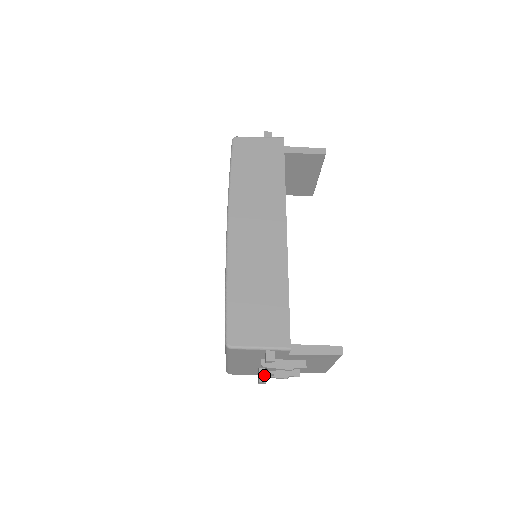
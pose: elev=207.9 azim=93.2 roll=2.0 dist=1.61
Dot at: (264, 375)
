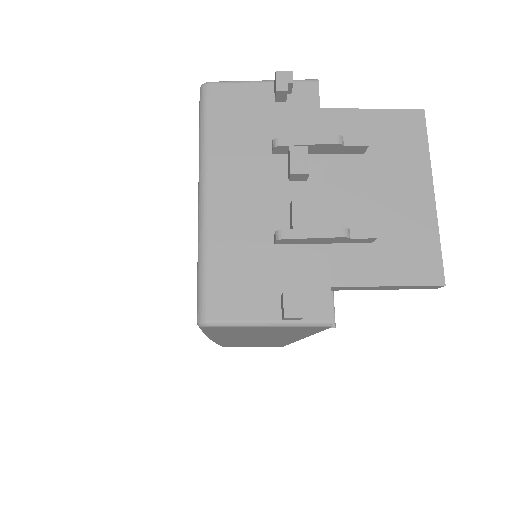
Dot at: occluded
